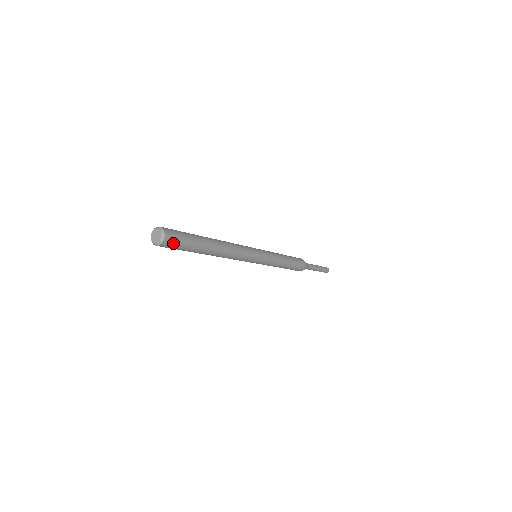
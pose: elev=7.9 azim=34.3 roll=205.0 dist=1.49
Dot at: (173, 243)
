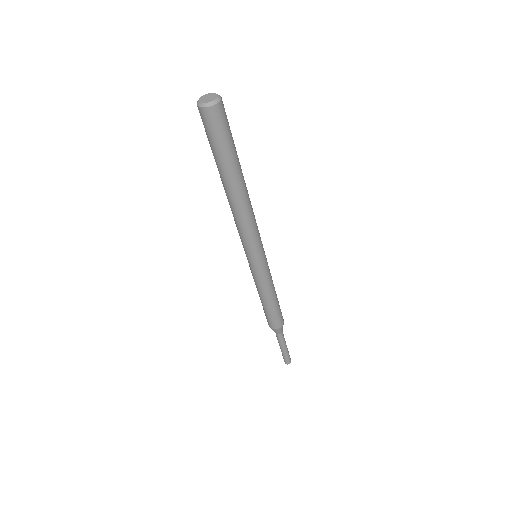
Dot at: (224, 118)
